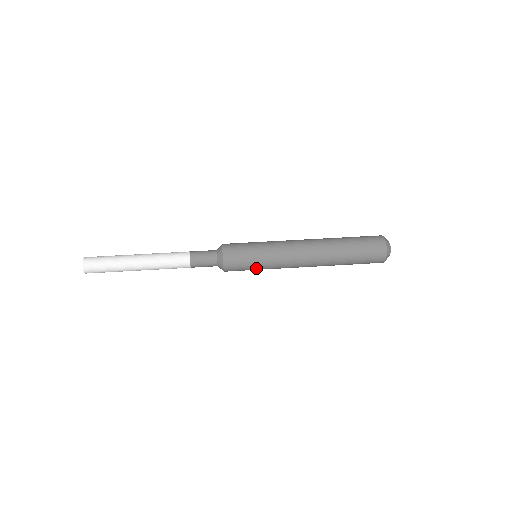
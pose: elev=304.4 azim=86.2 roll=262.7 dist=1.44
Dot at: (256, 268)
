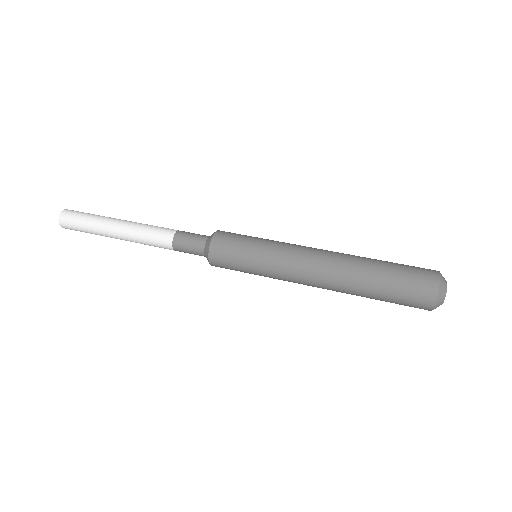
Dot at: (249, 263)
